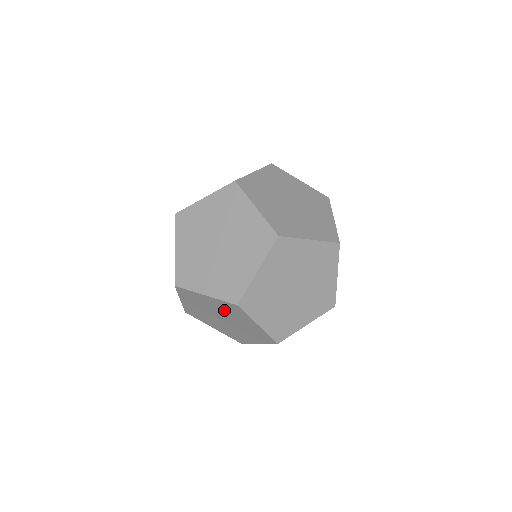
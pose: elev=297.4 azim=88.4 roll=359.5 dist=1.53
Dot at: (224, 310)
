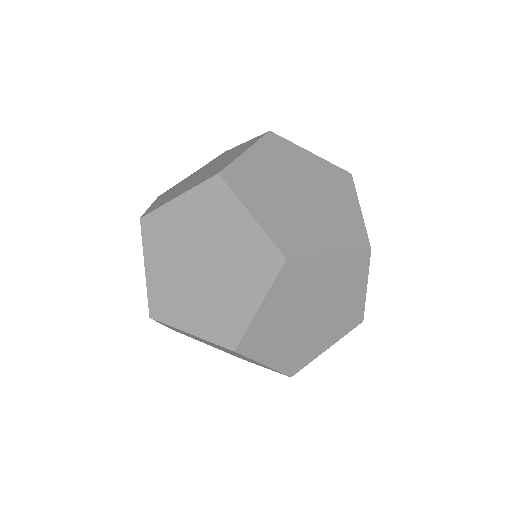
Dot at: occluded
